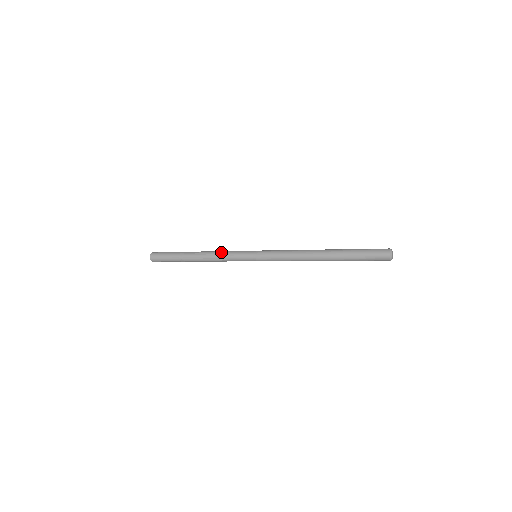
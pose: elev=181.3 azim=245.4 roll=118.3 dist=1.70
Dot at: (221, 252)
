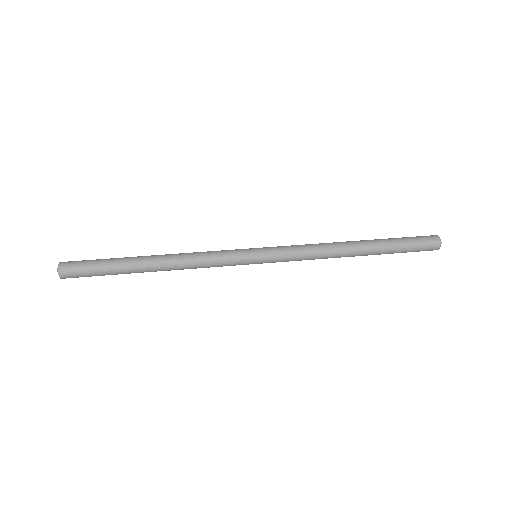
Dot at: (199, 253)
